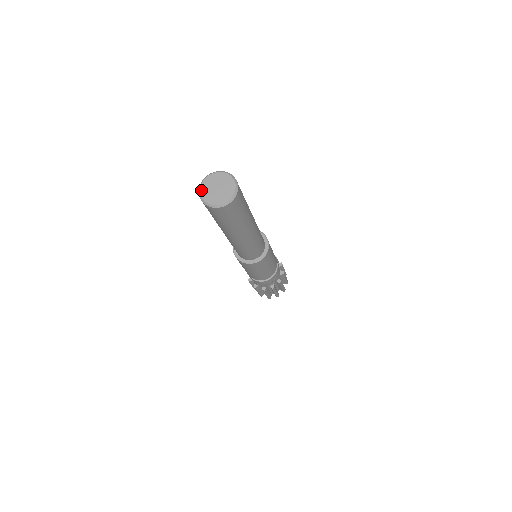
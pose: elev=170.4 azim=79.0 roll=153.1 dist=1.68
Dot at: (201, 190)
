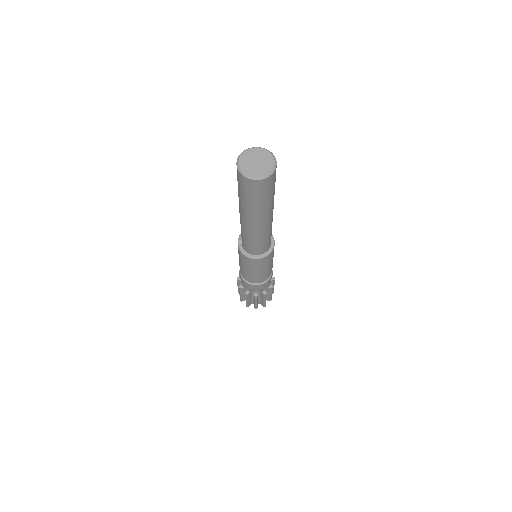
Dot at: (240, 164)
